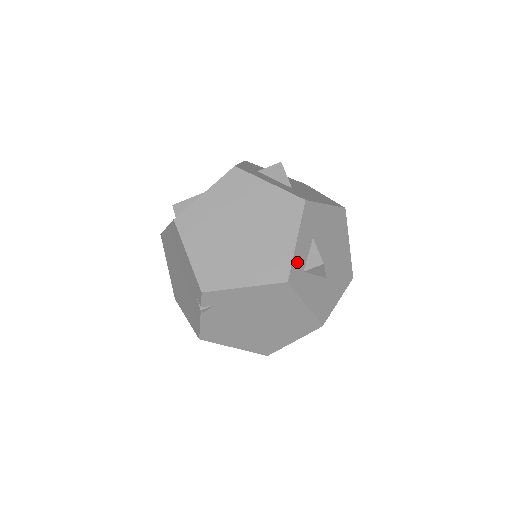
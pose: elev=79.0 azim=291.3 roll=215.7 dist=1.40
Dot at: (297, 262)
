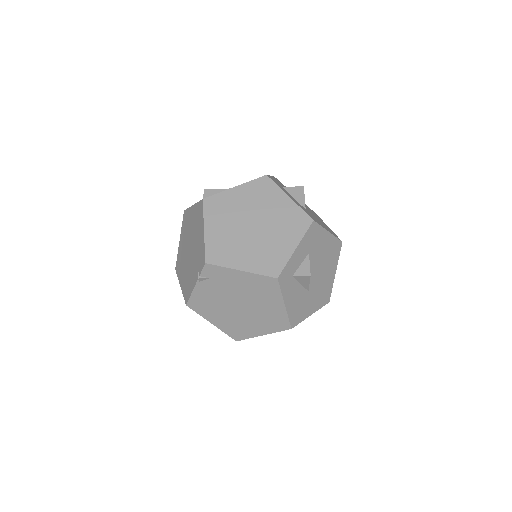
Dot at: (290, 266)
